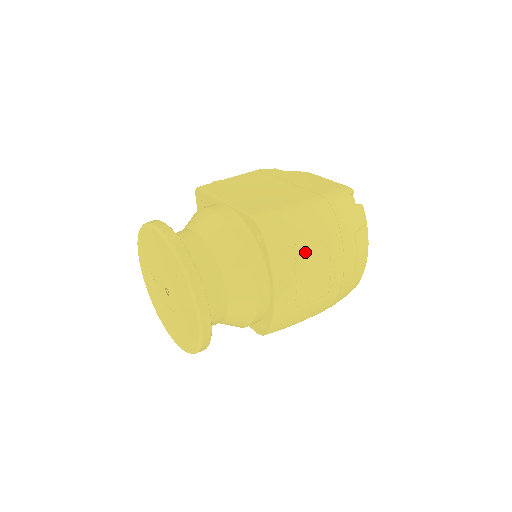
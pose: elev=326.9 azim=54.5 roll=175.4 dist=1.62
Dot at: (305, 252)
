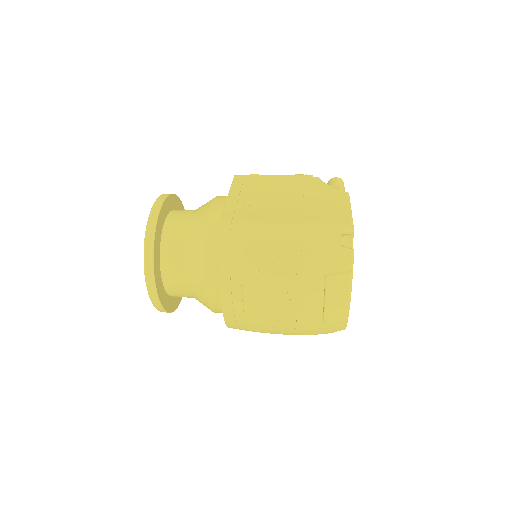
Dot at: (255, 272)
